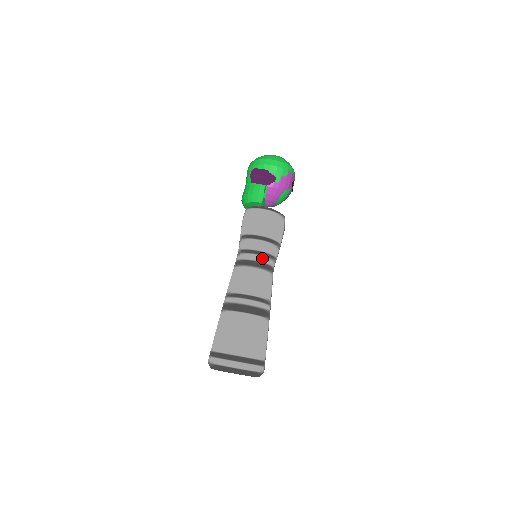
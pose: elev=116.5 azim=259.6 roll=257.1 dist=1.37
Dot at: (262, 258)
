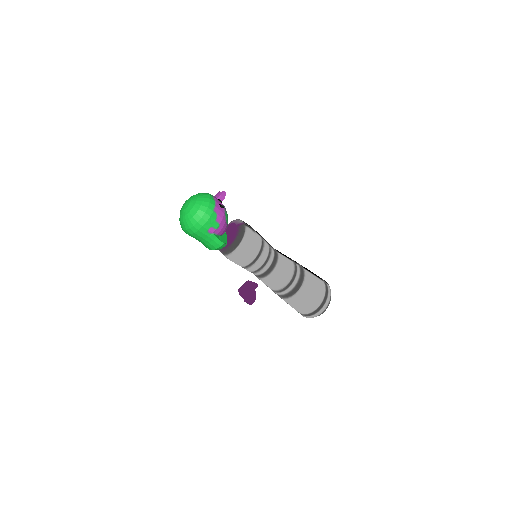
Dot at: (268, 264)
